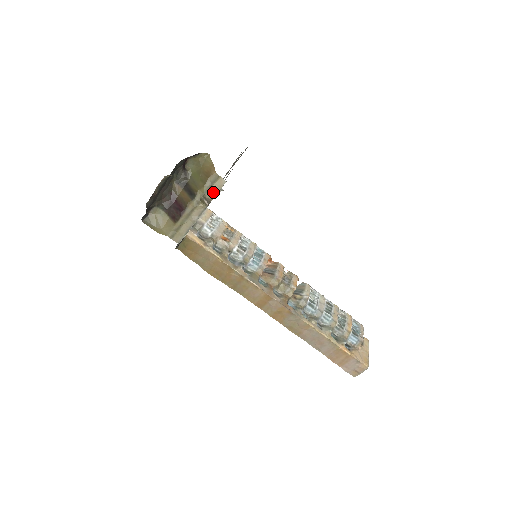
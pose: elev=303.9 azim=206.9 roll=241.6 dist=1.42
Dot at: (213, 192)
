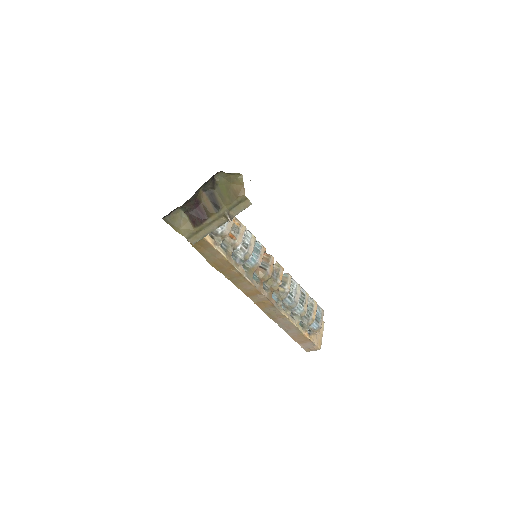
Dot at: (237, 210)
